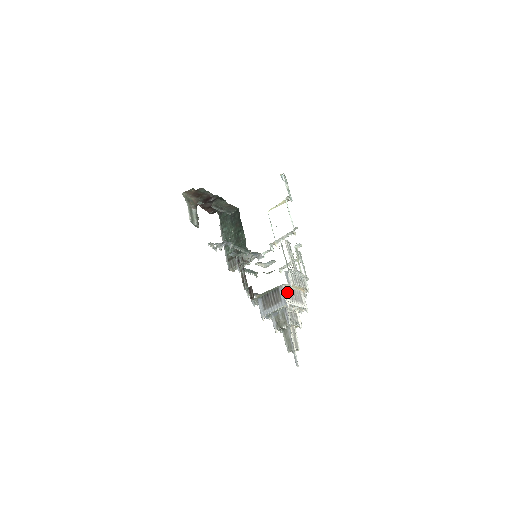
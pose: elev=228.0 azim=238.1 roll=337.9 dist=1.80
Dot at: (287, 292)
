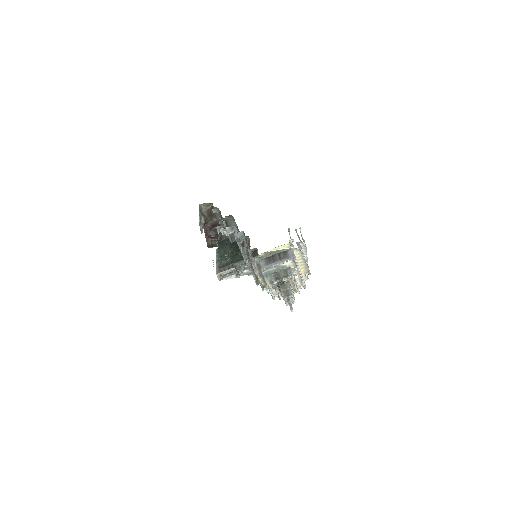
Dot at: occluded
